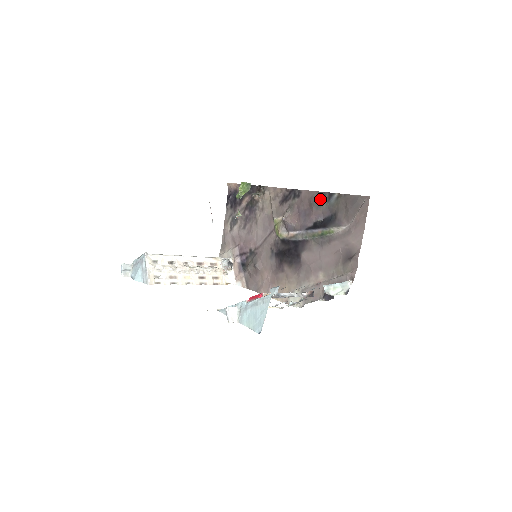
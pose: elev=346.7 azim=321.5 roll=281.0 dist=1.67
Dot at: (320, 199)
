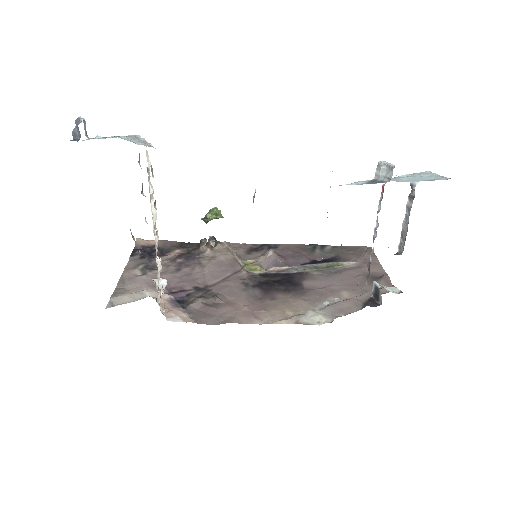
Dot at: (311, 248)
